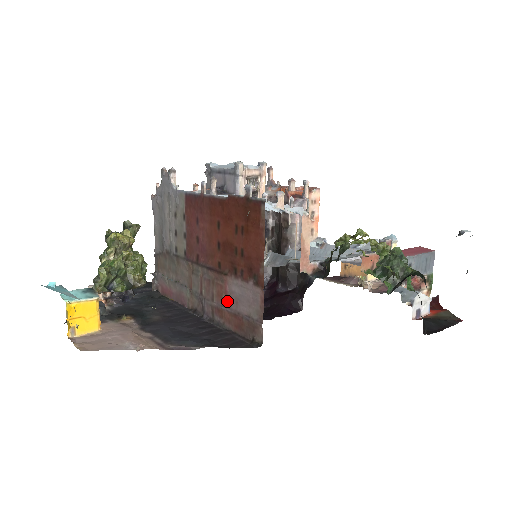
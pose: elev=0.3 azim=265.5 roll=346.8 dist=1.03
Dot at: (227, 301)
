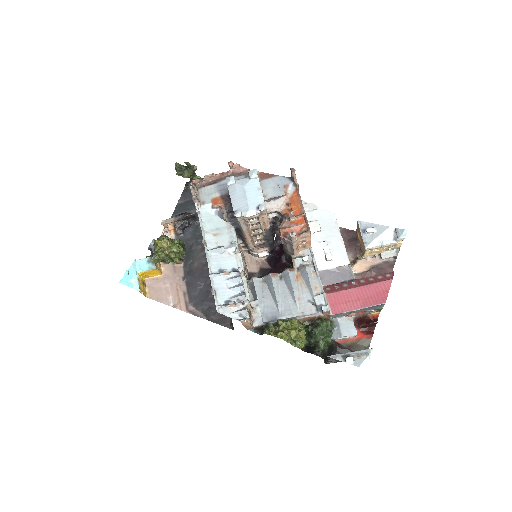
Dot at: occluded
